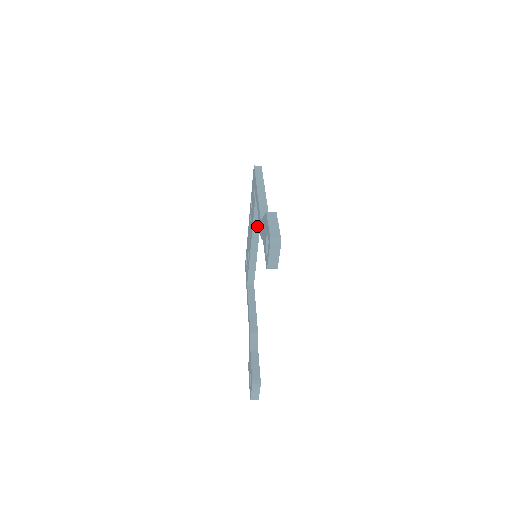
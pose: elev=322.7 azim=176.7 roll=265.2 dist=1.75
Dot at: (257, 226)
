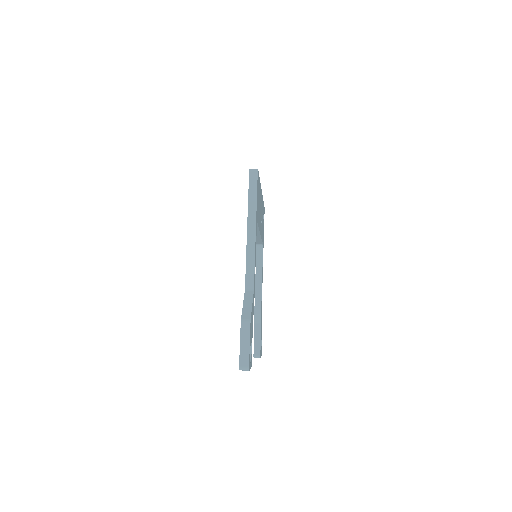
Dot at: occluded
